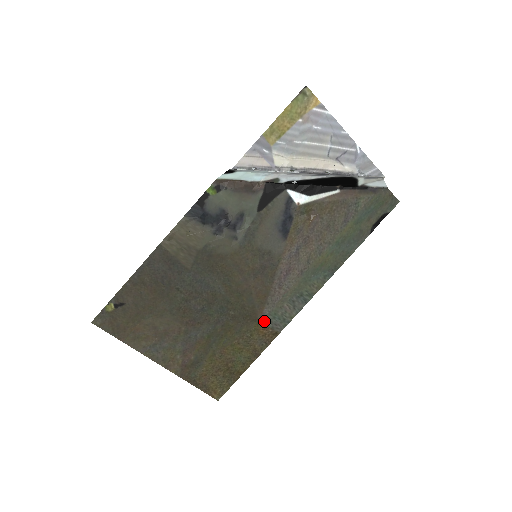
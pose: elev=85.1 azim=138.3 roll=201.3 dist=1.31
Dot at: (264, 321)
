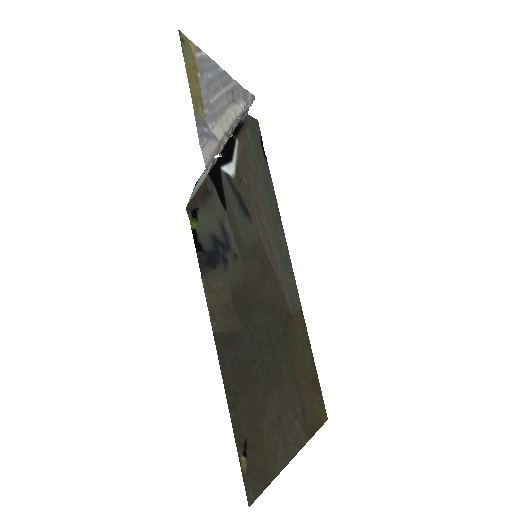
Dot at: (293, 311)
